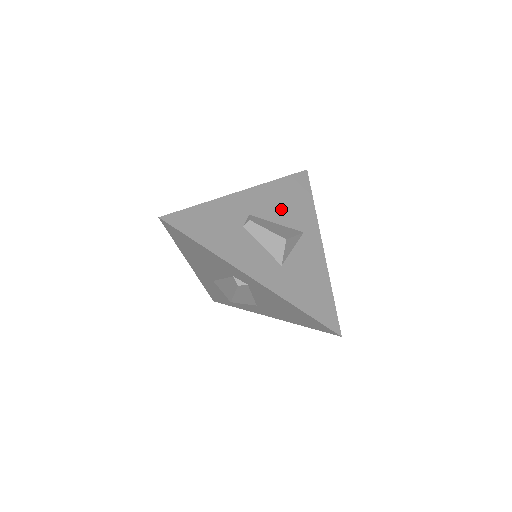
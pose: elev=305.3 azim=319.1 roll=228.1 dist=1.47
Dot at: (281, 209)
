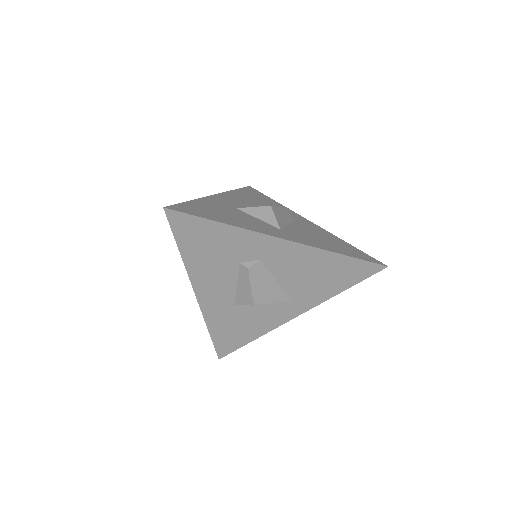
Dot at: (300, 275)
